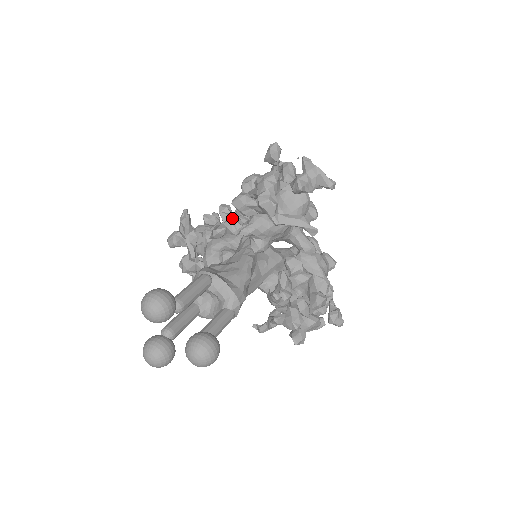
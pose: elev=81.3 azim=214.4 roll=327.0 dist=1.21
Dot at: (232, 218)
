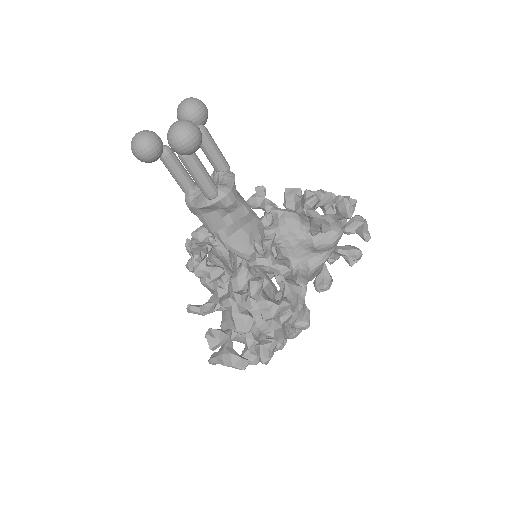
Dot at: occluded
